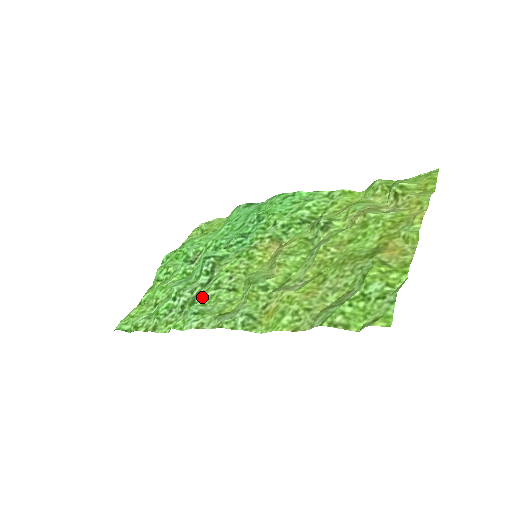
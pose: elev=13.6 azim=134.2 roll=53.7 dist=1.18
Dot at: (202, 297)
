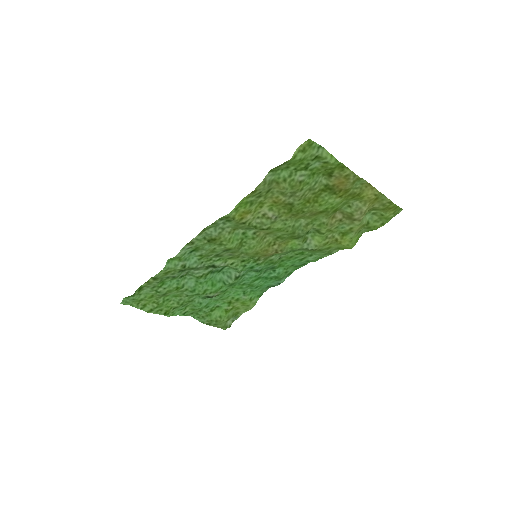
Dot at: (203, 259)
